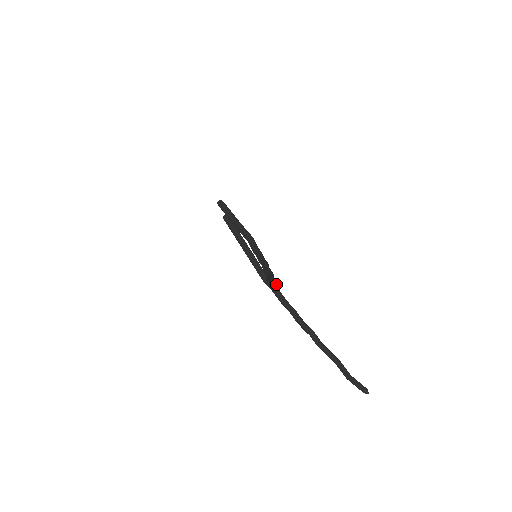
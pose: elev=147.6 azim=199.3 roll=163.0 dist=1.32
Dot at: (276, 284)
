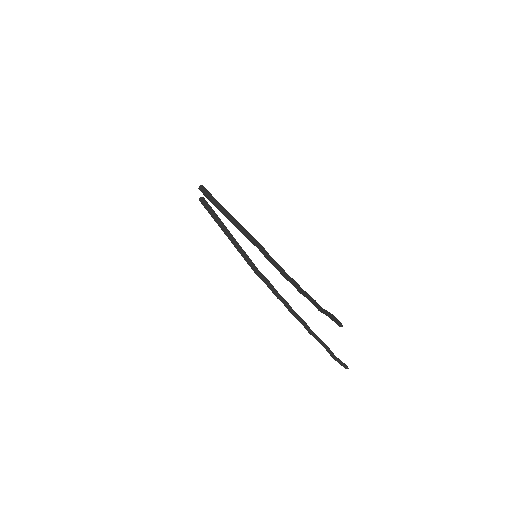
Dot at: occluded
